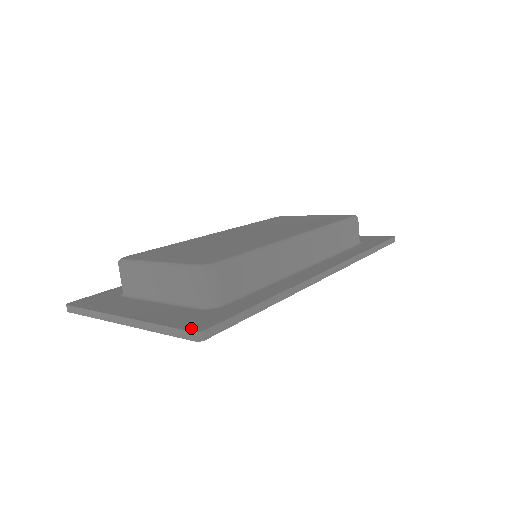
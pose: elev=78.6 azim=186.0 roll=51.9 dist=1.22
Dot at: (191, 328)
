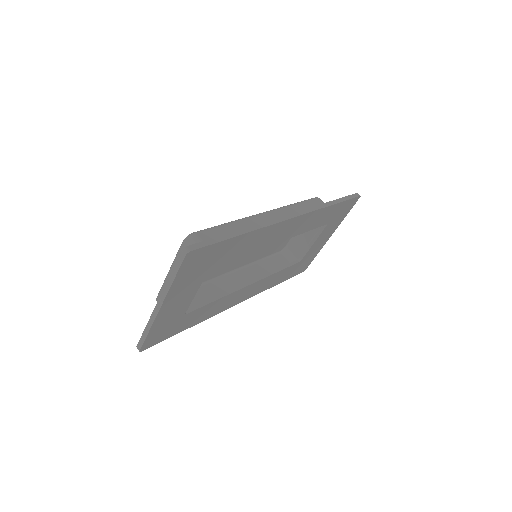
Dot at: (182, 255)
